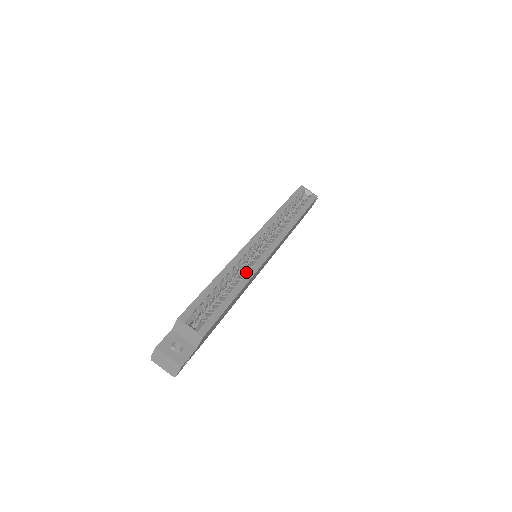
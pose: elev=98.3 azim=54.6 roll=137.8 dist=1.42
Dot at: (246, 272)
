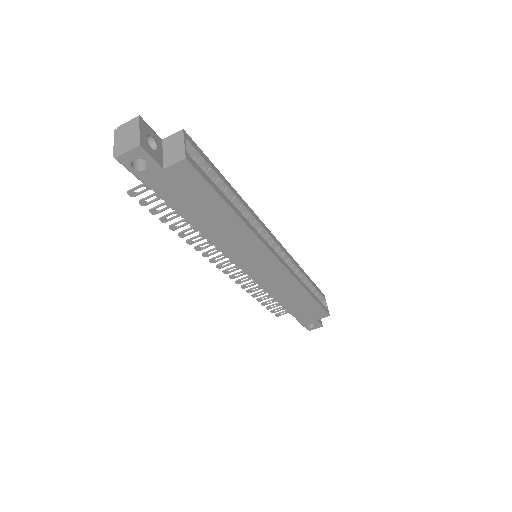
Dot at: (251, 225)
